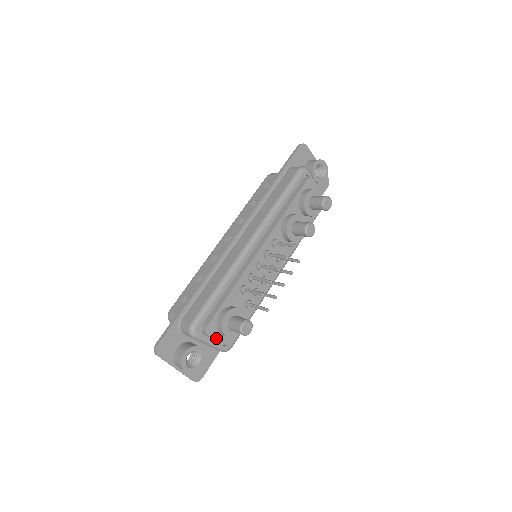
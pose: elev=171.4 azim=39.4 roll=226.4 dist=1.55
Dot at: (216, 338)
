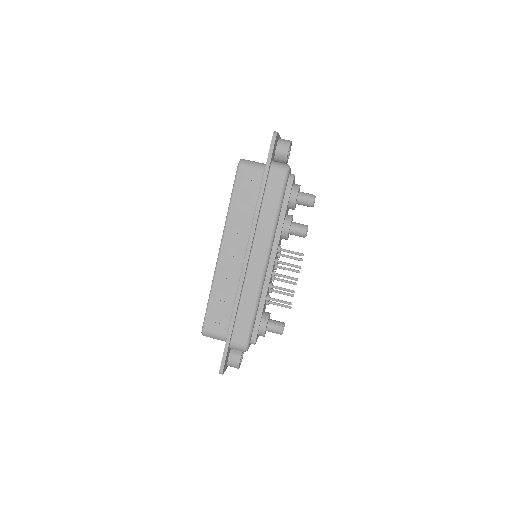
Dot at: occluded
